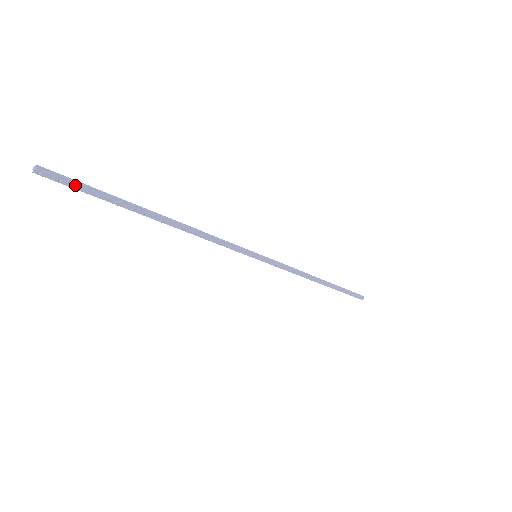
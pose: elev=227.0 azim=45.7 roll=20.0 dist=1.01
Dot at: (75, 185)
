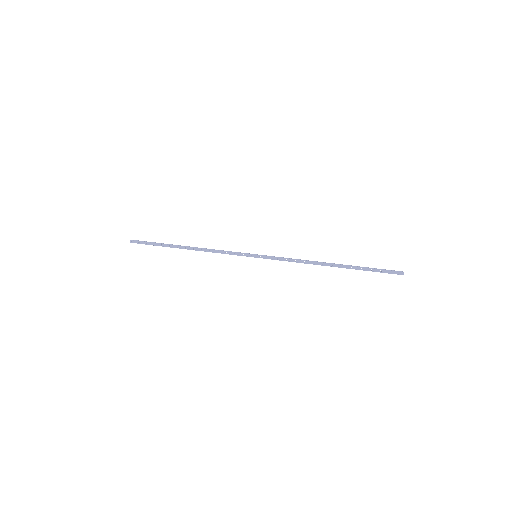
Dot at: (145, 242)
